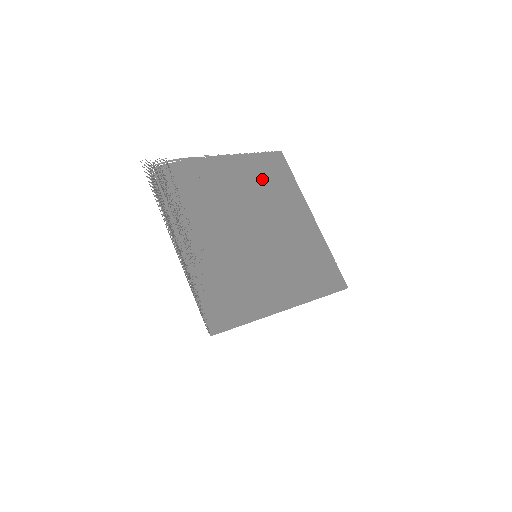
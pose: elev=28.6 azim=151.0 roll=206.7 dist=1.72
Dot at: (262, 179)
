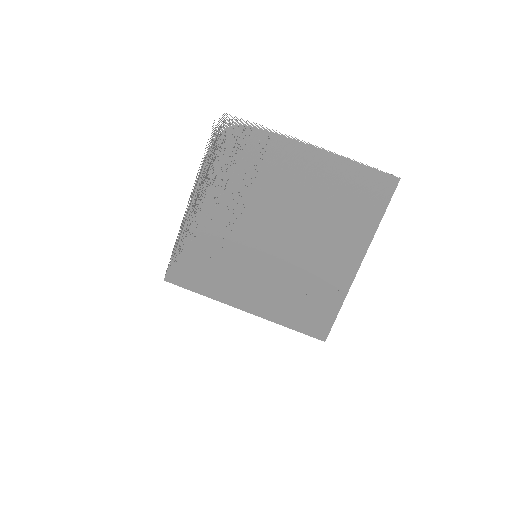
Dot at: (338, 195)
